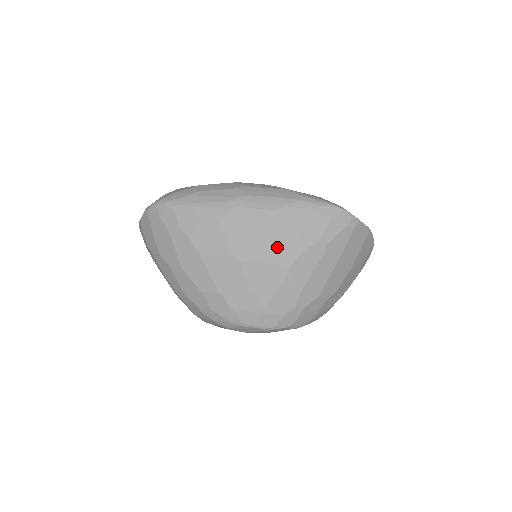
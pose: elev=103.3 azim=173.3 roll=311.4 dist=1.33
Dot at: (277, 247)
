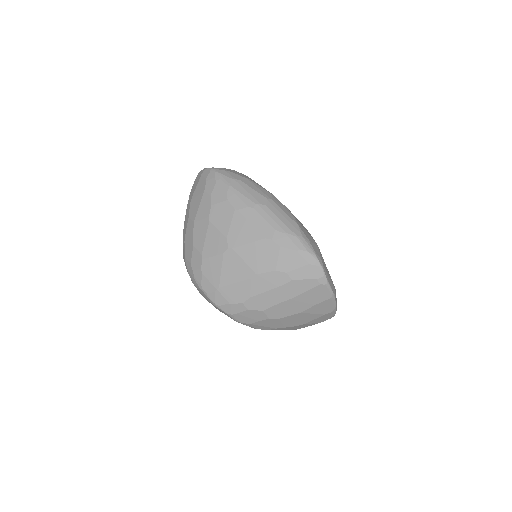
Dot at: (257, 255)
